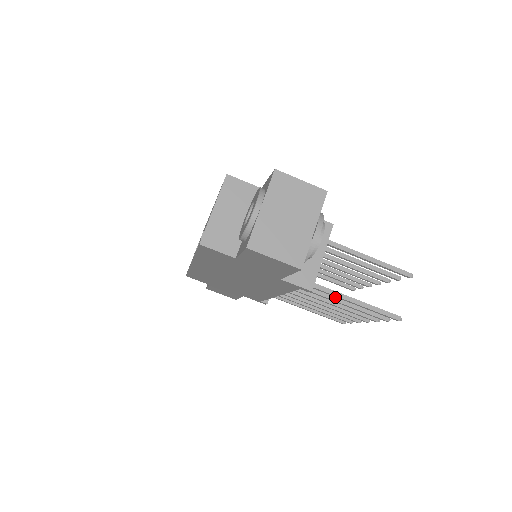
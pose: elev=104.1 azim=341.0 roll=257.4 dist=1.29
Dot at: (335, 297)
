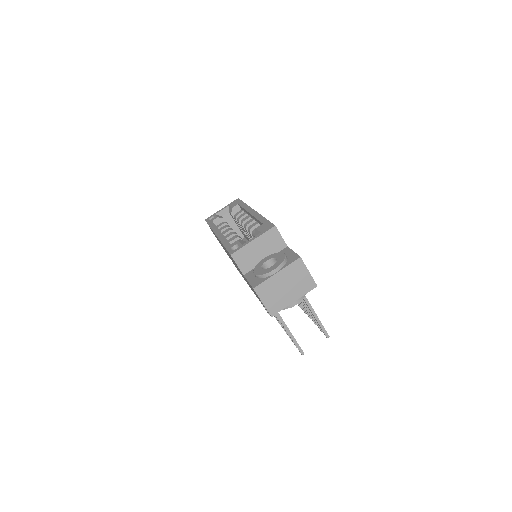
Dot at: occluded
